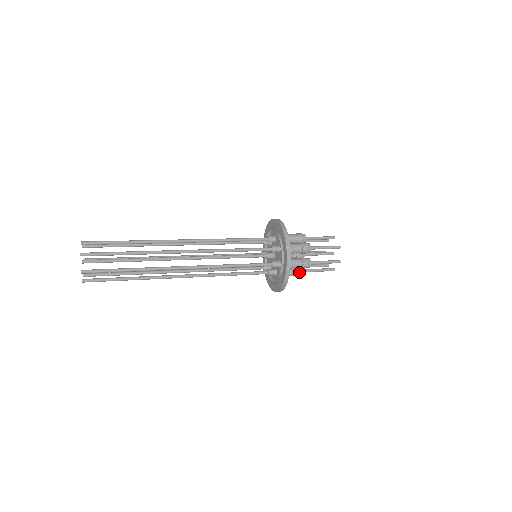
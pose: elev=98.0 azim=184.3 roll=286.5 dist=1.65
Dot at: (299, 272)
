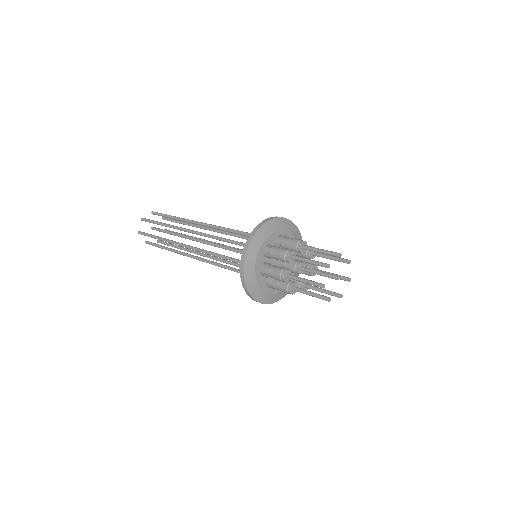
Dot at: (282, 286)
